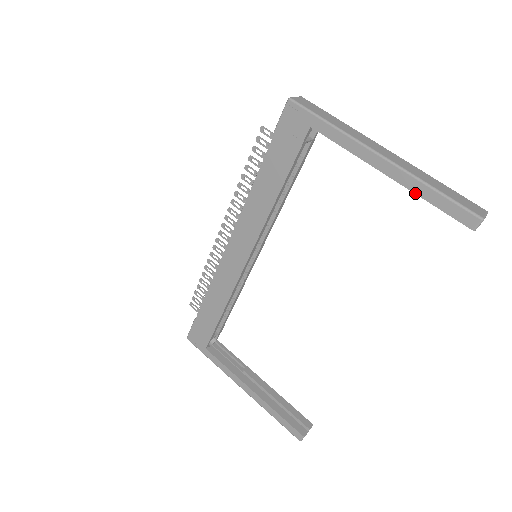
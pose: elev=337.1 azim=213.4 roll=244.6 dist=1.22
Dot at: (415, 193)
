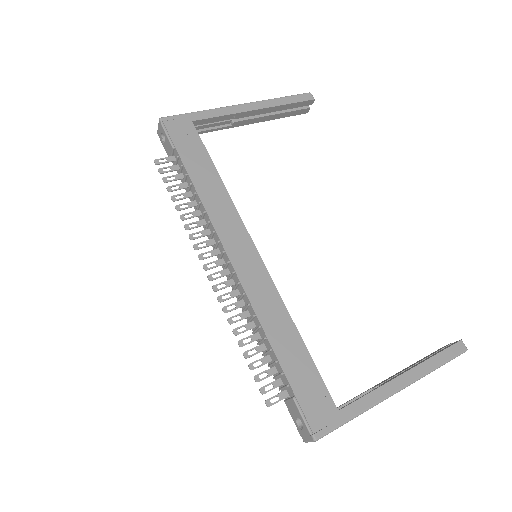
Dot at: (278, 105)
